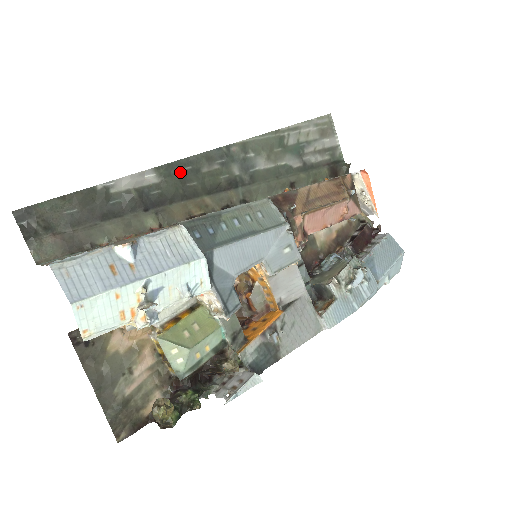
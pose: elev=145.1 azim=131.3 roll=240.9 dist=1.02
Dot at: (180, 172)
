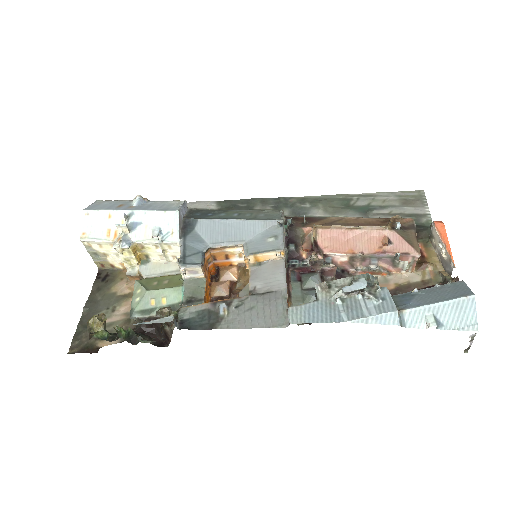
Dot at: (235, 206)
